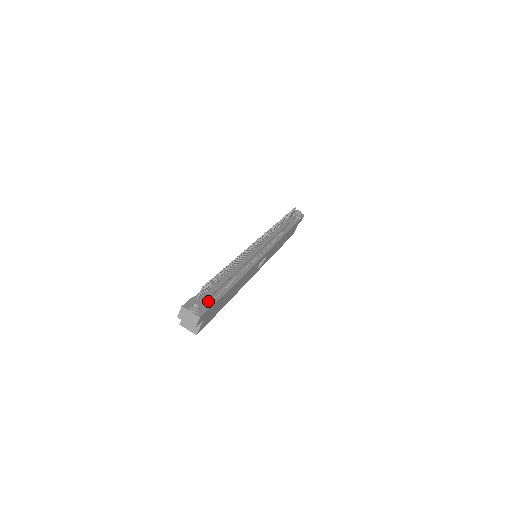
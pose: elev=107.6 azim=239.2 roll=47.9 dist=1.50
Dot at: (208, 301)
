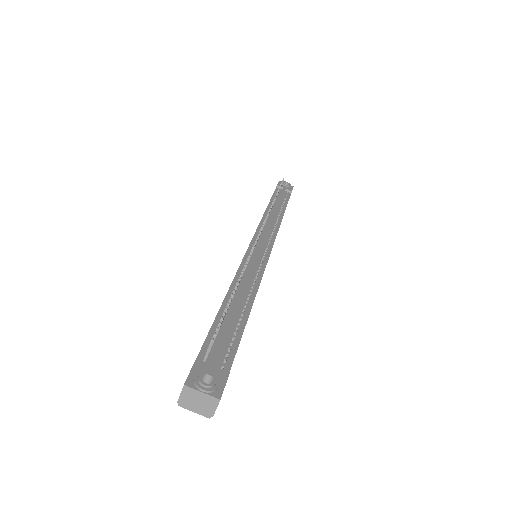
Dot at: (221, 359)
